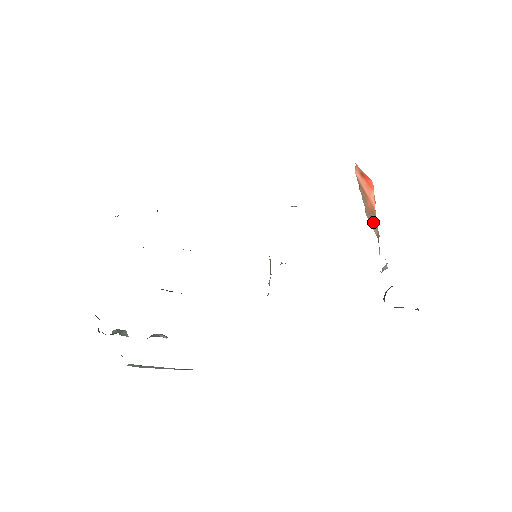
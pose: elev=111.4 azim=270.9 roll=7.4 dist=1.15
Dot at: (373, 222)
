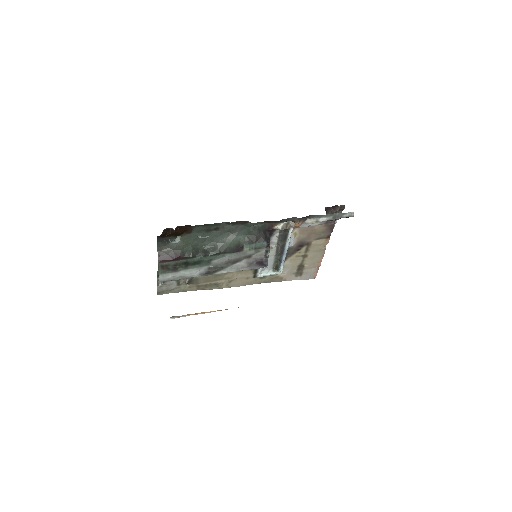
Dot at: occluded
